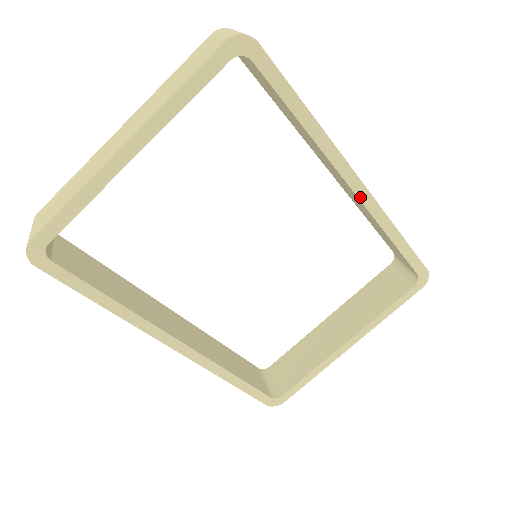
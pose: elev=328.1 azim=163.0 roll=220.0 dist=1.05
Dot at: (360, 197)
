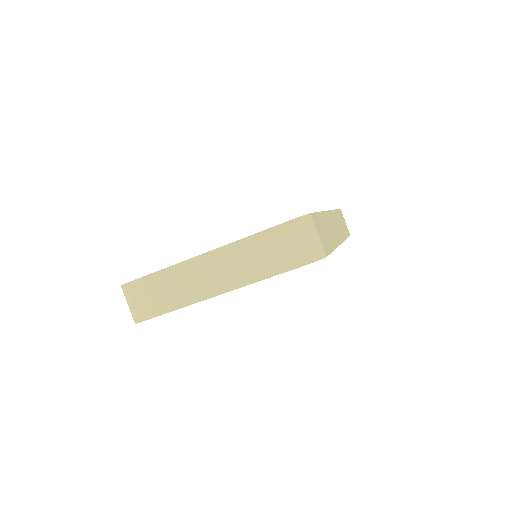
Dot at: occluded
